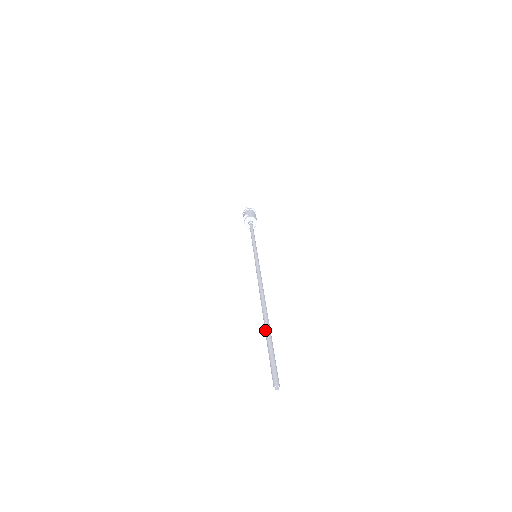
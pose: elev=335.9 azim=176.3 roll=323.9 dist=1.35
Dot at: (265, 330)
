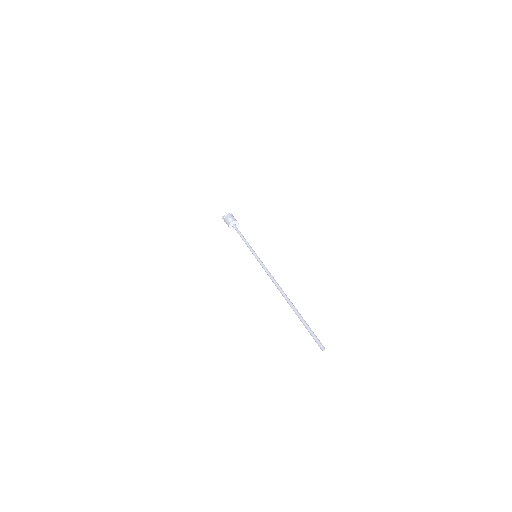
Dot at: (297, 312)
